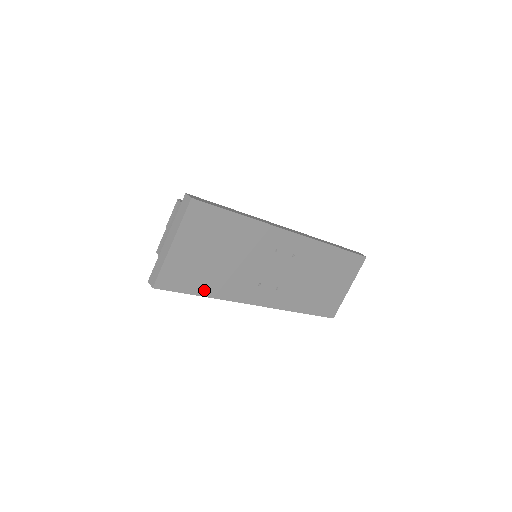
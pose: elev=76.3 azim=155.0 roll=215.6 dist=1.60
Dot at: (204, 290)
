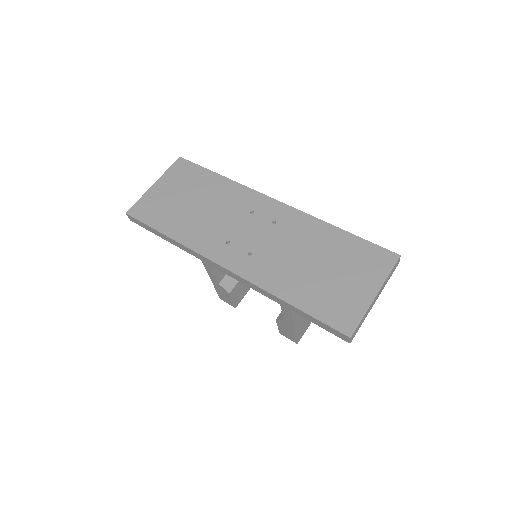
Dot at: (168, 229)
